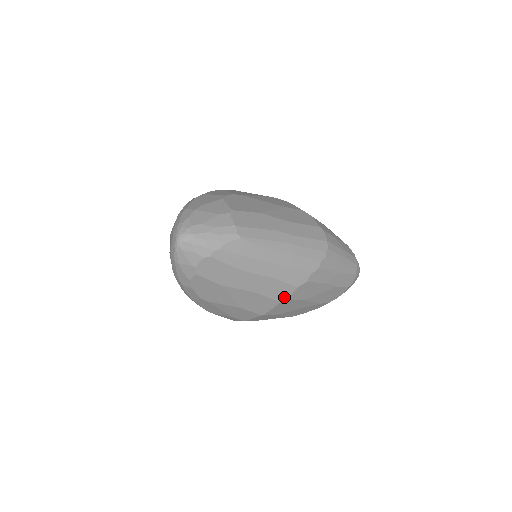
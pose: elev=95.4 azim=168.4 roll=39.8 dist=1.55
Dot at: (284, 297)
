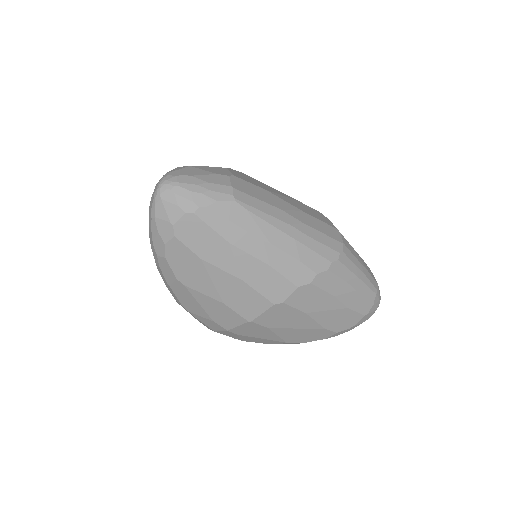
Dot at: (279, 298)
